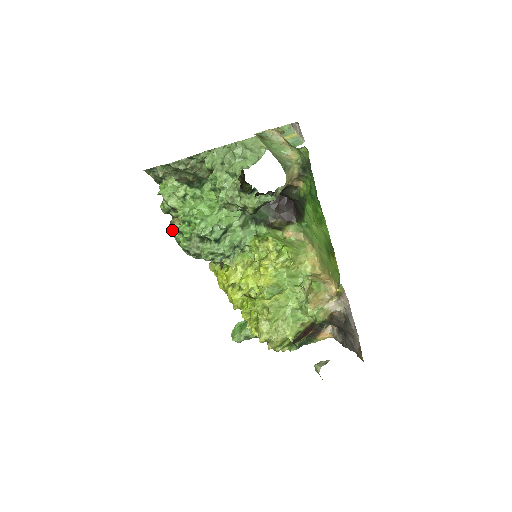
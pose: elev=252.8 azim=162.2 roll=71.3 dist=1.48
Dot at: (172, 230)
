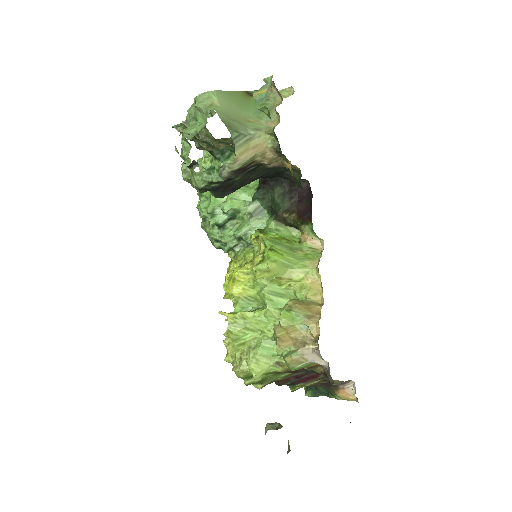
Dot at: occluded
